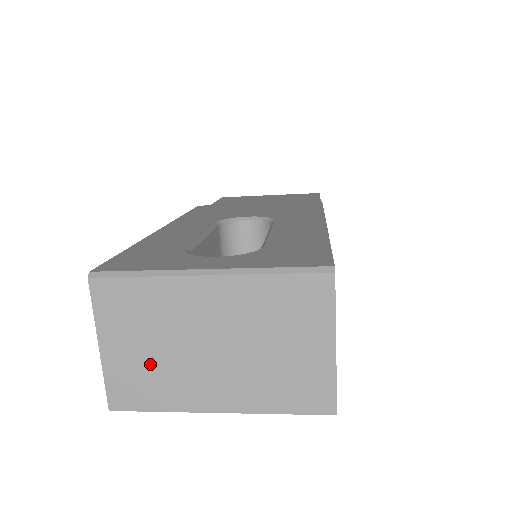
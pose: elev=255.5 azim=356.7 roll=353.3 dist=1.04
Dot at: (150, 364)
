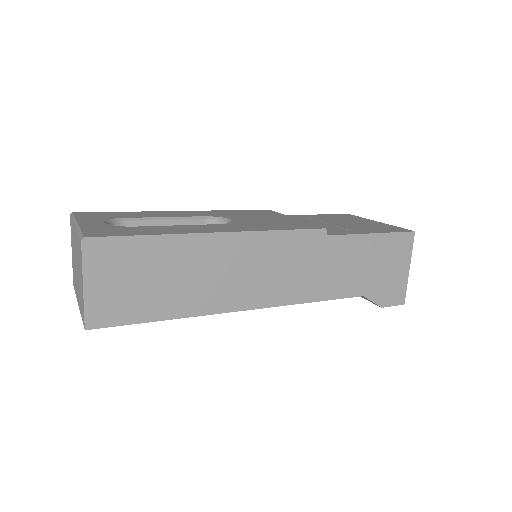
Dot at: (74, 267)
